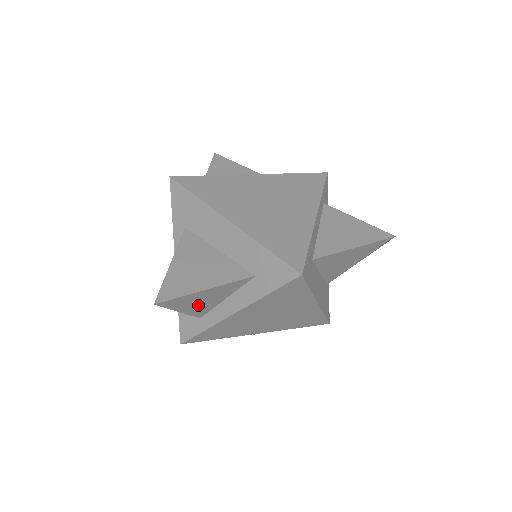
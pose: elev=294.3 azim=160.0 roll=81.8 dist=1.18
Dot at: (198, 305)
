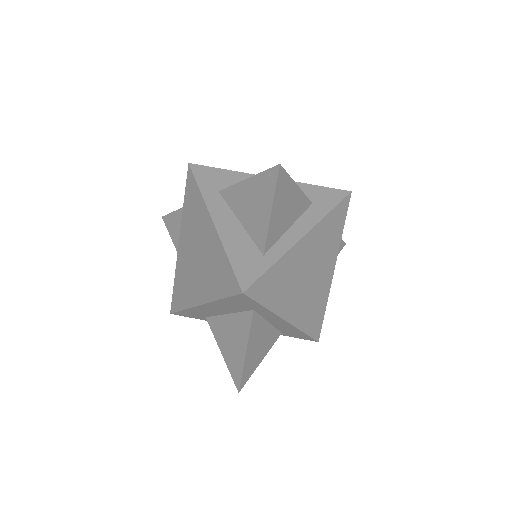
Dot at: (280, 216)
